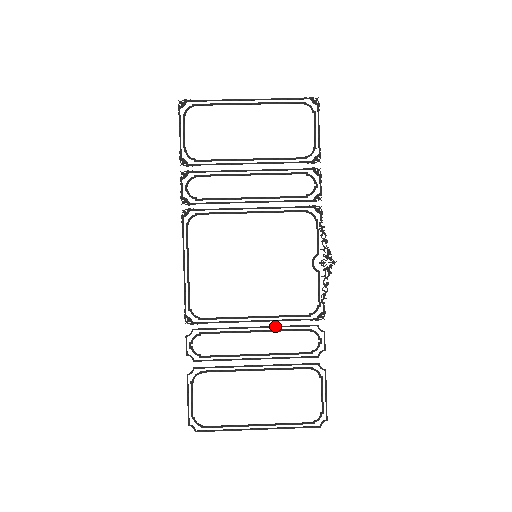
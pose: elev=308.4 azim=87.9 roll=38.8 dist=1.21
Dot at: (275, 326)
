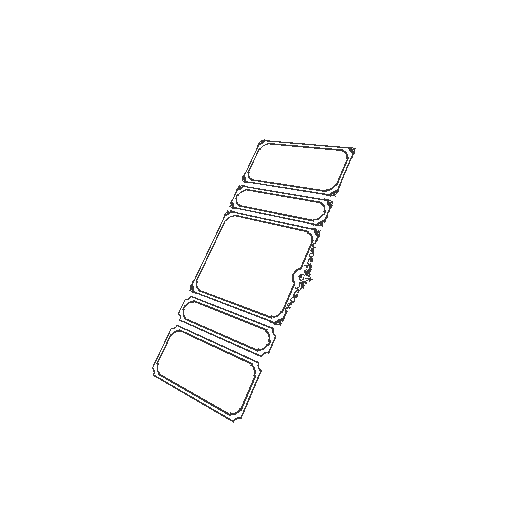
Dot at: (242, 316)
